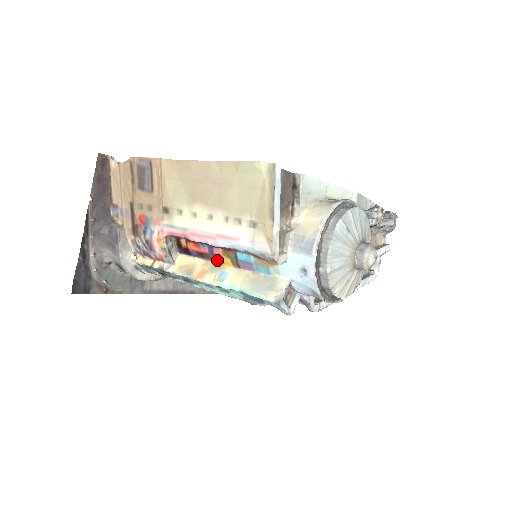
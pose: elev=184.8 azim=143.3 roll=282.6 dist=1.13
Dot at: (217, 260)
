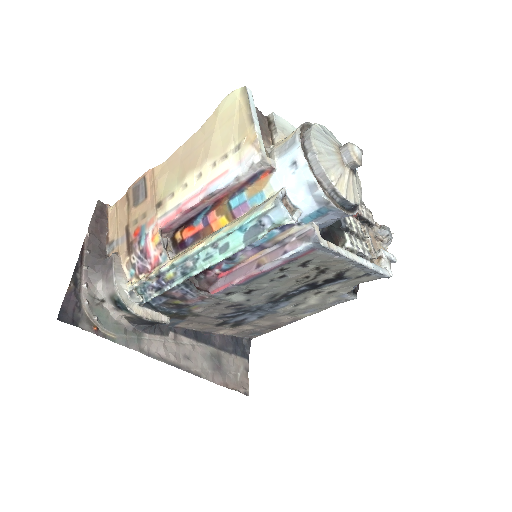
Dot at: (213, 229)
